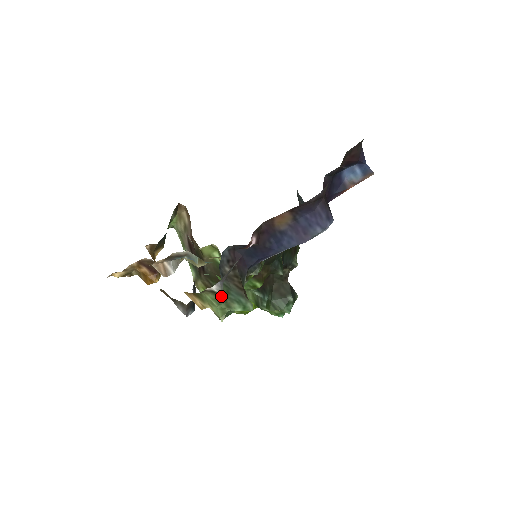
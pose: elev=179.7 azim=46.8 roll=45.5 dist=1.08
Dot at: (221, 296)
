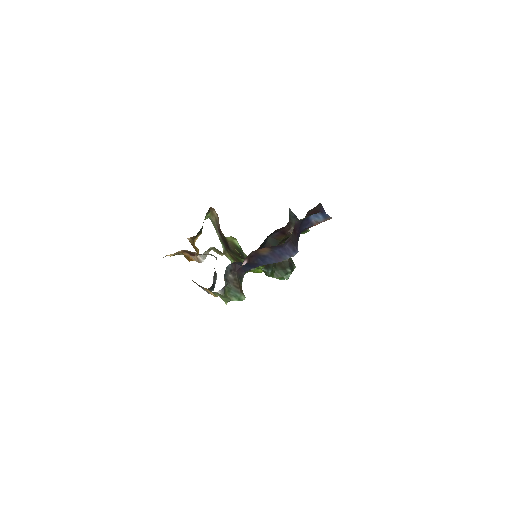
Dot at: (223, 295)
